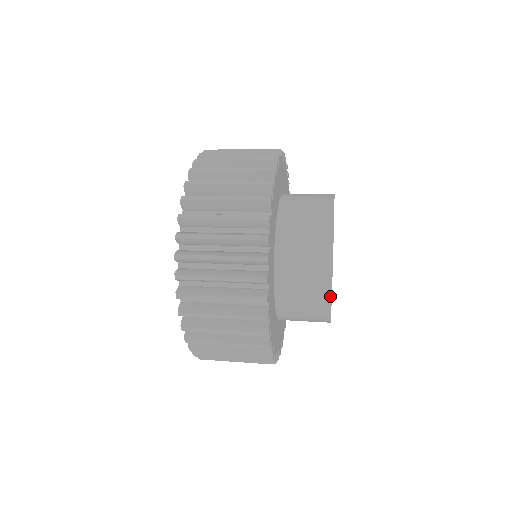
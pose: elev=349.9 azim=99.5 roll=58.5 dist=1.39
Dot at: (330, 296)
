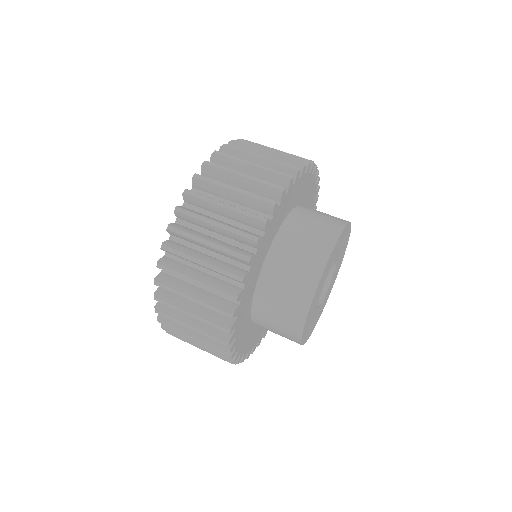
Dot at: (301, 333)
